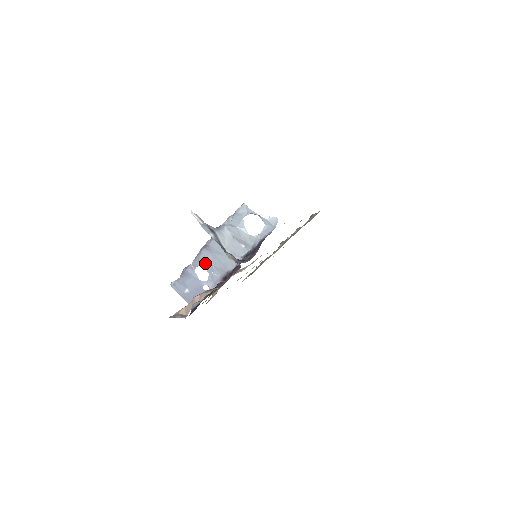
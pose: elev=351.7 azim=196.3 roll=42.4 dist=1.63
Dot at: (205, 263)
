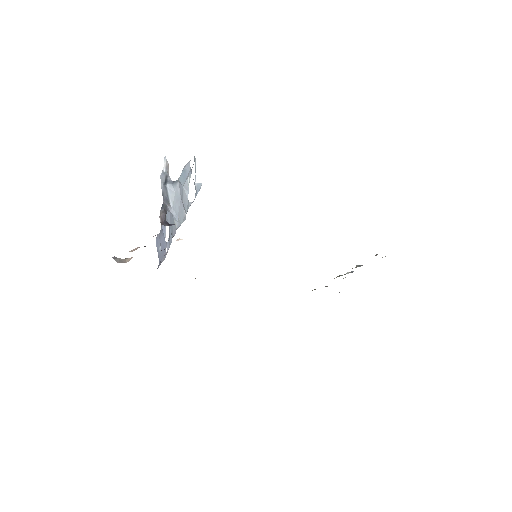
Dot at: (168, 221)
